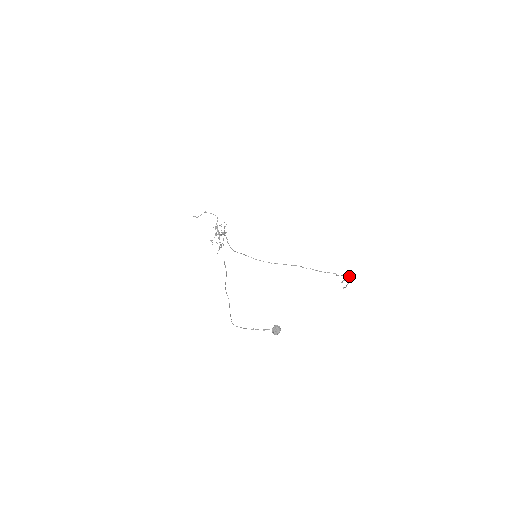
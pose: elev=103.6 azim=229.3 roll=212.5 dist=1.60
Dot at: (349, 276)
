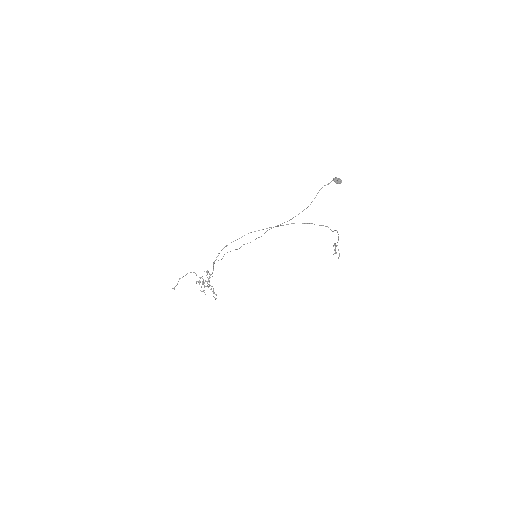
Dot at: (335, 244)
